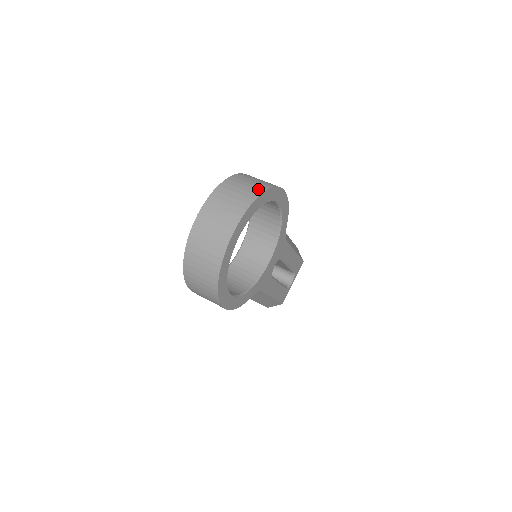
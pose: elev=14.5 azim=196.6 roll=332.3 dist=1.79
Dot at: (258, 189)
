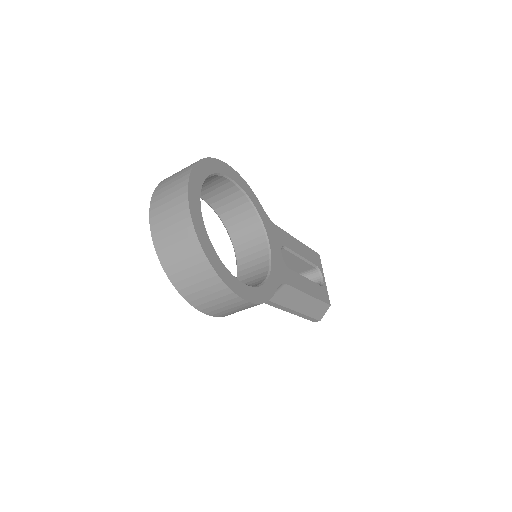
Dot at: occluded
